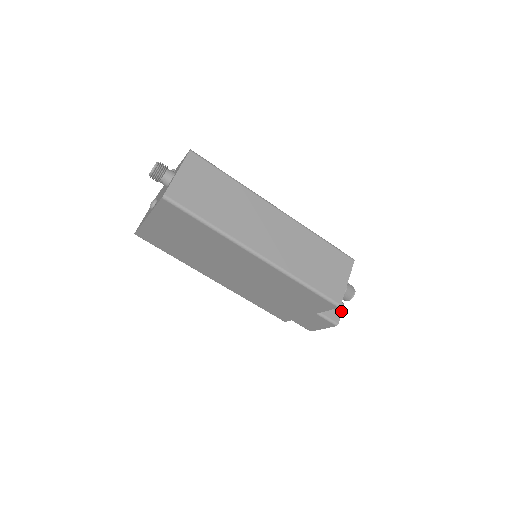
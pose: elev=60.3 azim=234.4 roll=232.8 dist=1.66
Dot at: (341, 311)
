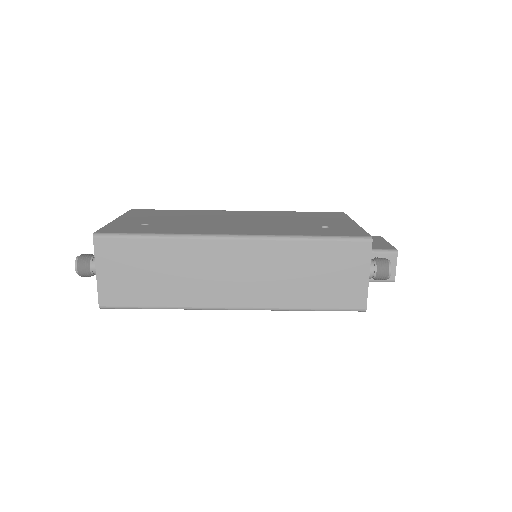
Dot at: (395, 263)
